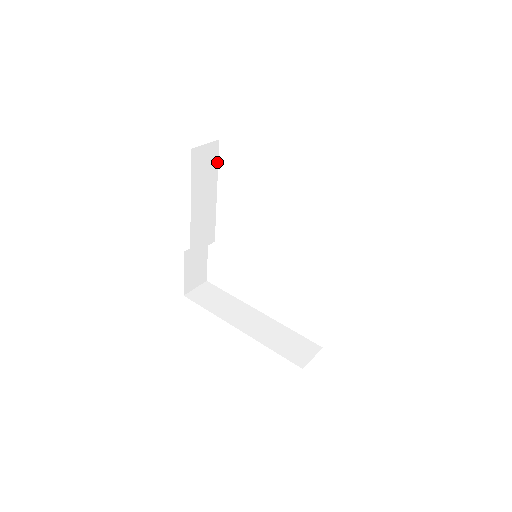
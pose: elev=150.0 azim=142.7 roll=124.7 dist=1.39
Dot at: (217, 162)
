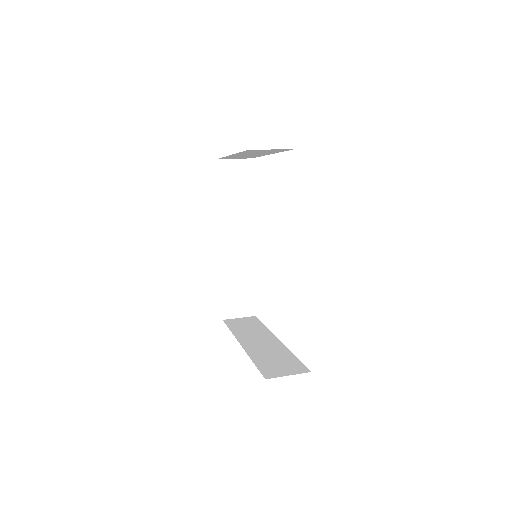
Dot at: (251, 180)
